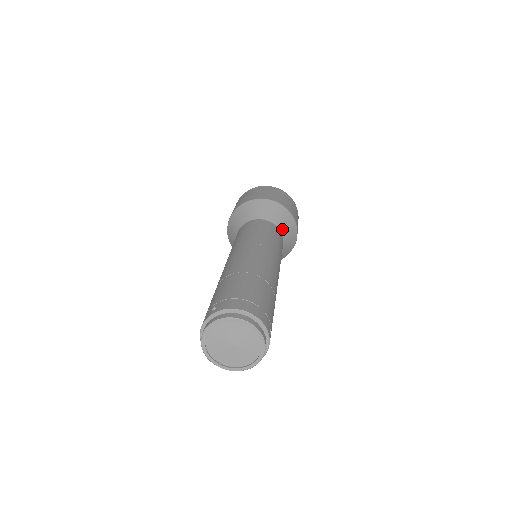
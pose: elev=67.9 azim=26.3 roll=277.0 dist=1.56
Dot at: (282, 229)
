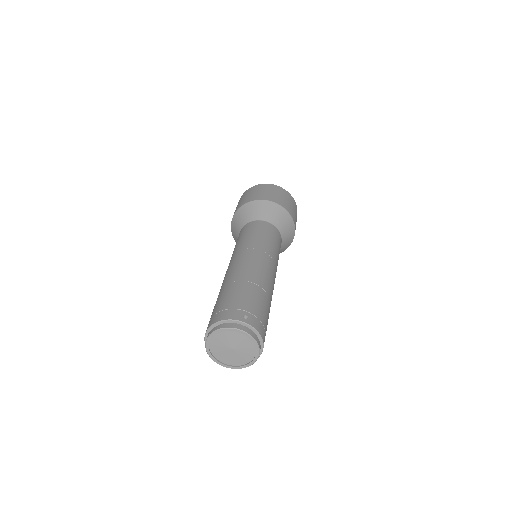
Dot at: (260, 218)
